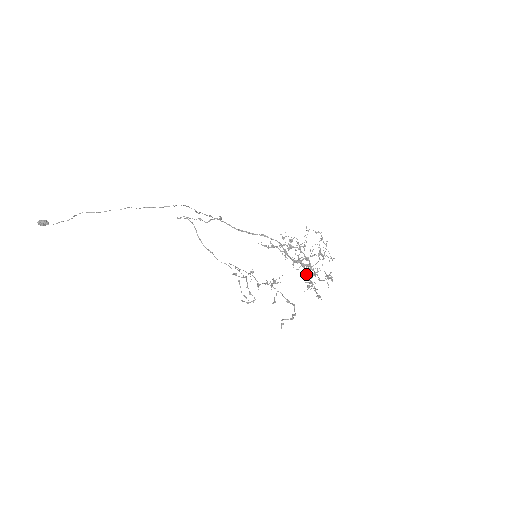
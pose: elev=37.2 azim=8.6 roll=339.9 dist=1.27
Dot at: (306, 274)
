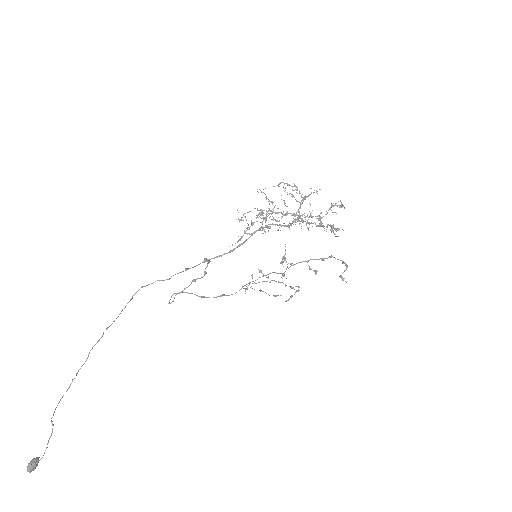
Dot at: occluded
